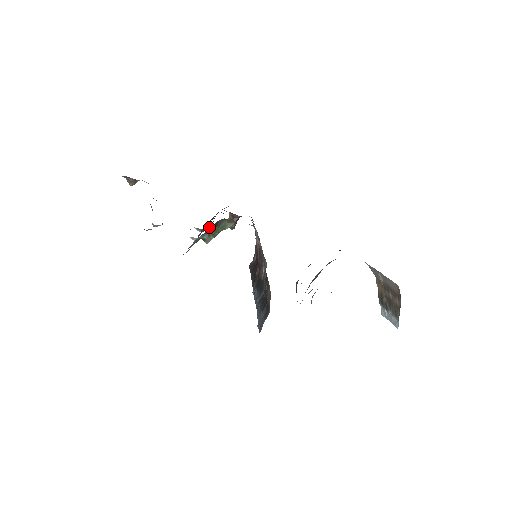
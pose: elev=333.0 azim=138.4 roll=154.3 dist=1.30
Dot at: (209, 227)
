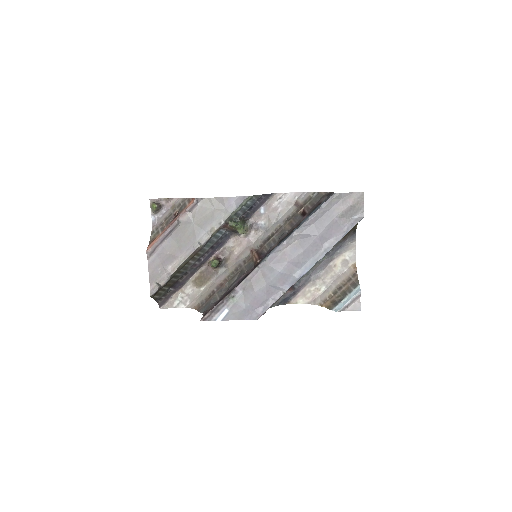
Dot at: (242, 216)
